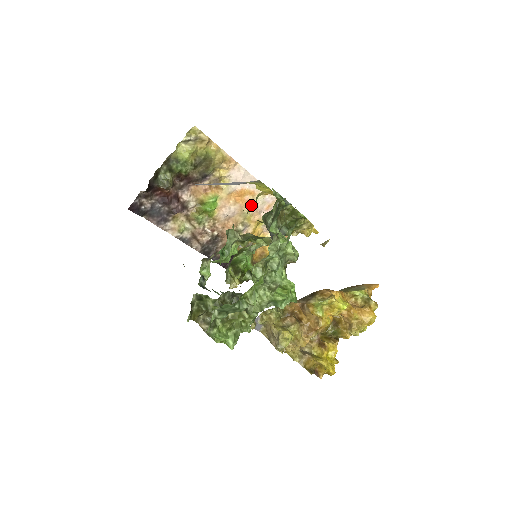
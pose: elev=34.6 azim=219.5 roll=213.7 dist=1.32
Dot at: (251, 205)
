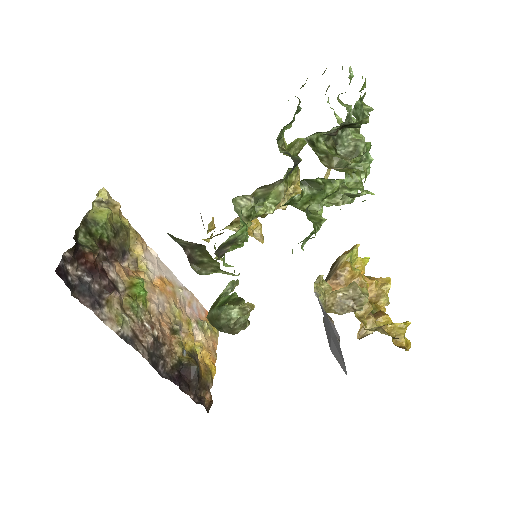
Dot at: (175, 298)
